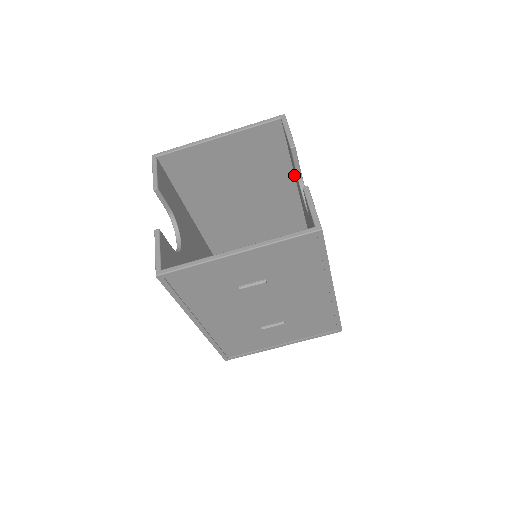
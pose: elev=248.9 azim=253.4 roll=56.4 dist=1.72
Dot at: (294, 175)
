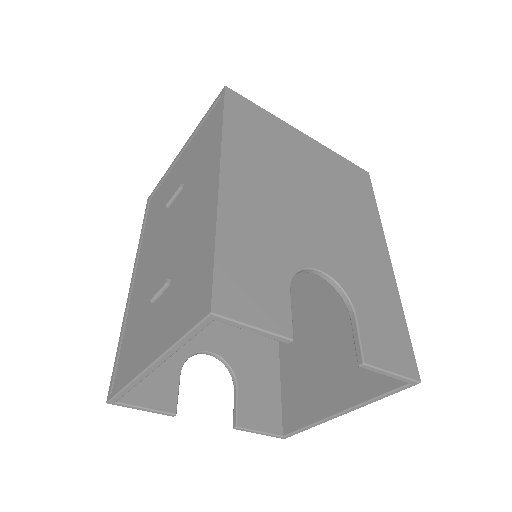
Dot at: occluded
